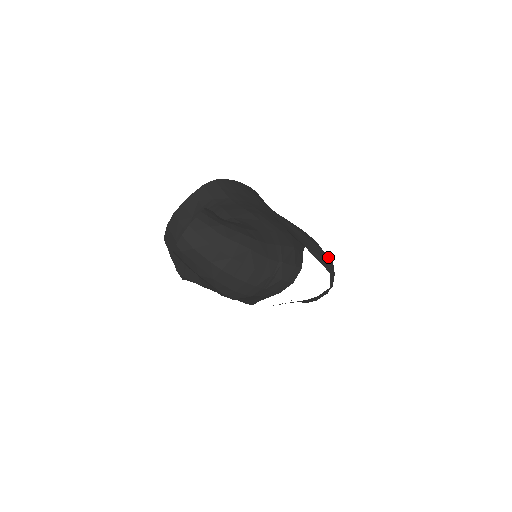
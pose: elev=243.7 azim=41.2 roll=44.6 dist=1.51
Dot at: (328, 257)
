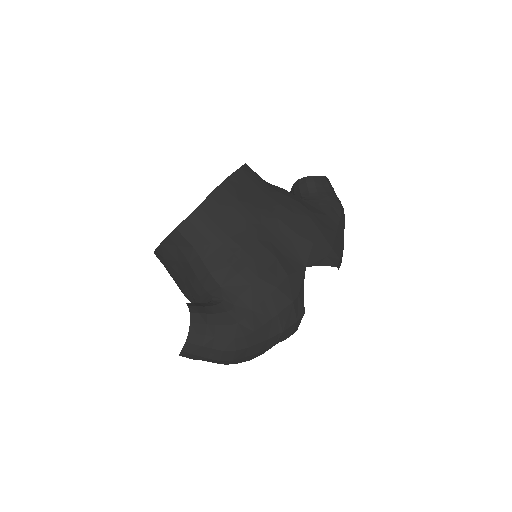
Dot at: (336, 220)
